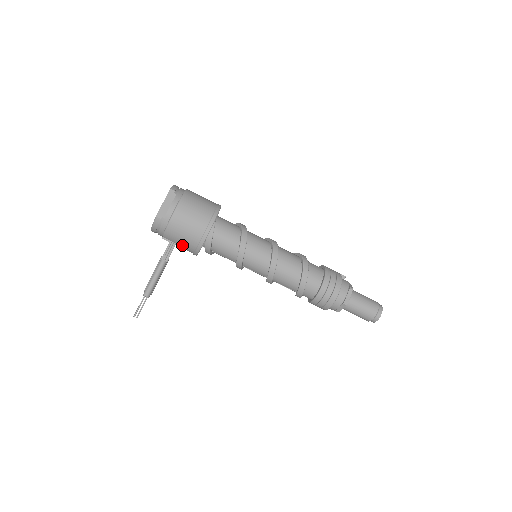
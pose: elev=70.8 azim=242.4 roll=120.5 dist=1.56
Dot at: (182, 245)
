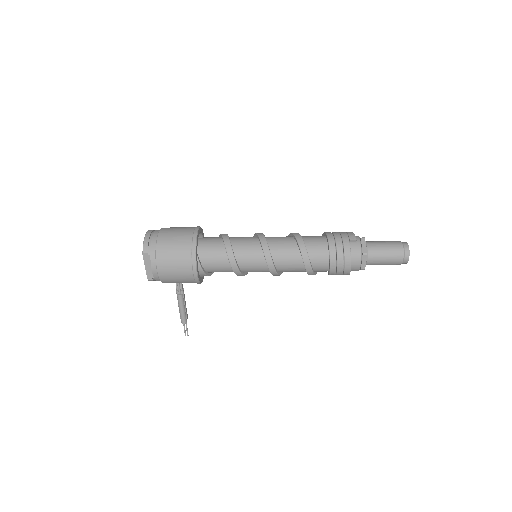
Dot at: occluded
